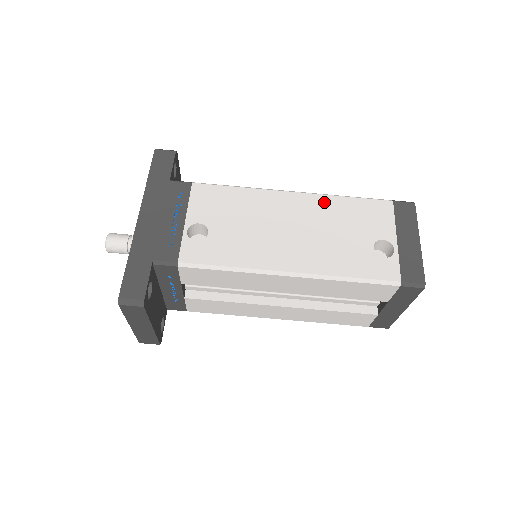
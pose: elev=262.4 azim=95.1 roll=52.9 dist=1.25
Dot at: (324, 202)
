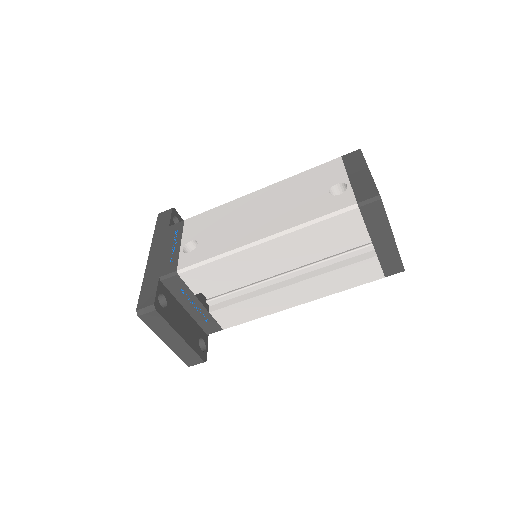
Dot at: (284, 184)
